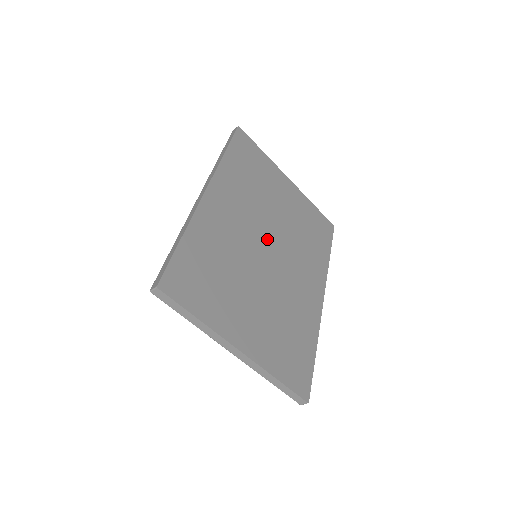
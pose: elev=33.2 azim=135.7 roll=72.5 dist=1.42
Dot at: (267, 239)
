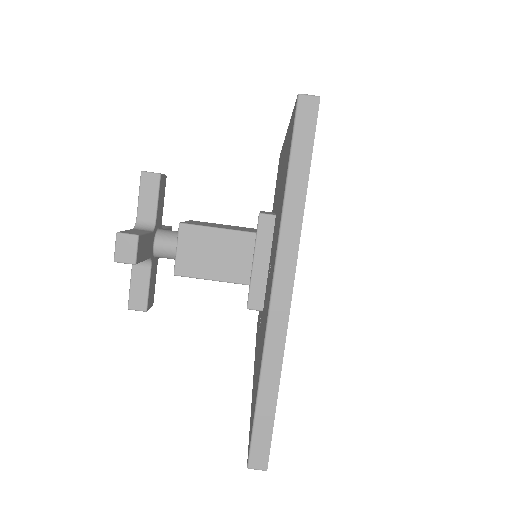
Dot at: occluded
